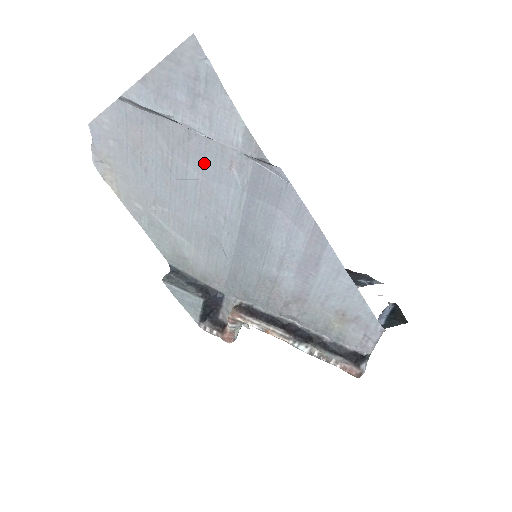
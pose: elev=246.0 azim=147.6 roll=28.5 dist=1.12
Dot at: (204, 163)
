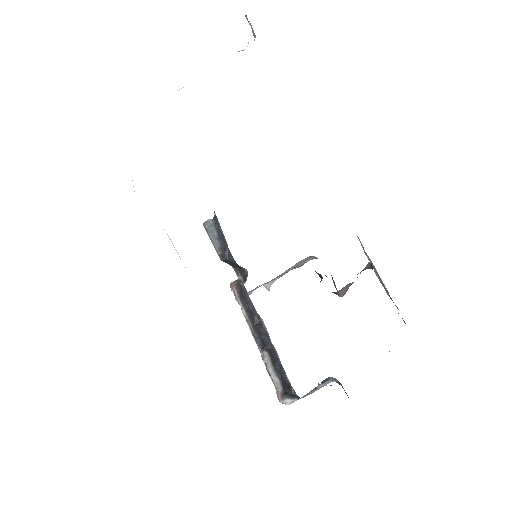
Dot at: occluded
